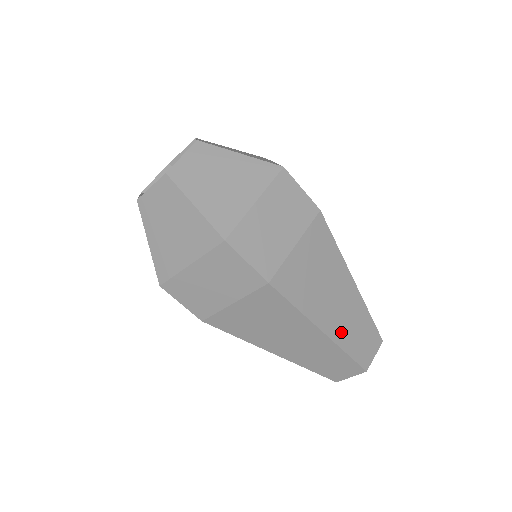
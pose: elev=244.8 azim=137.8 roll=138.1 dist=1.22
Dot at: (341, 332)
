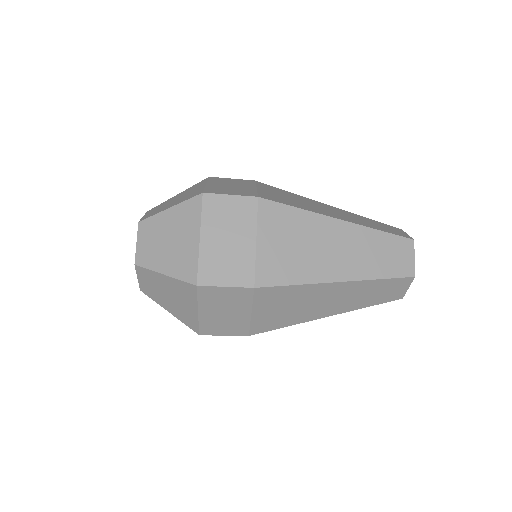
Dot at: (348, 305)
